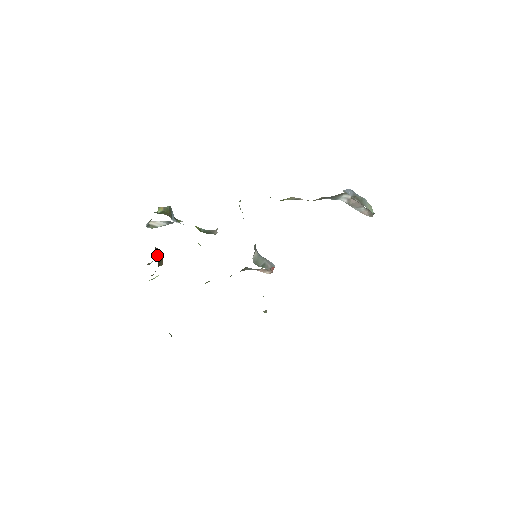
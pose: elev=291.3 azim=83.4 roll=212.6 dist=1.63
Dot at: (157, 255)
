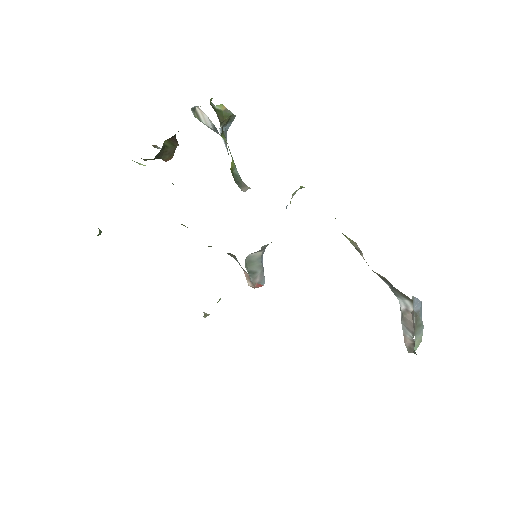
Dot at: (168, 145)
